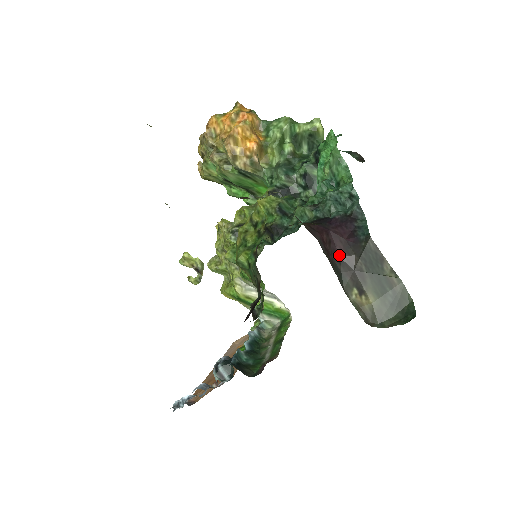
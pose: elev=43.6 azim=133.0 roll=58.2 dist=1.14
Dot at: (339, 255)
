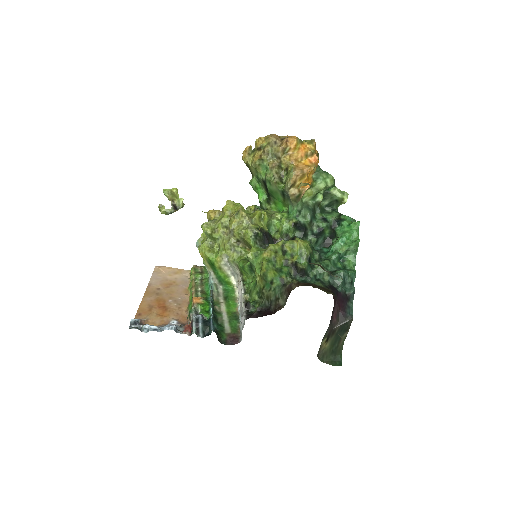
Dot at: (333, 318)
